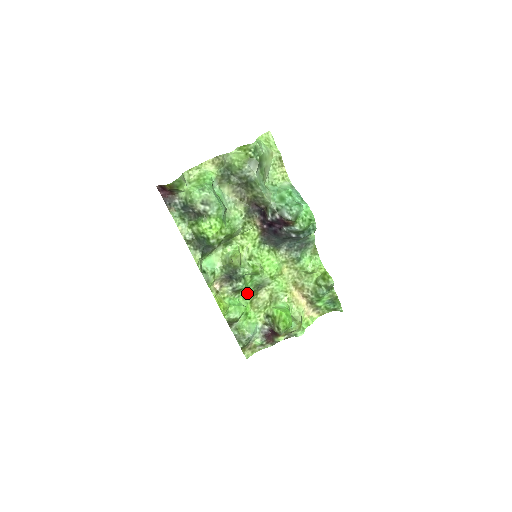
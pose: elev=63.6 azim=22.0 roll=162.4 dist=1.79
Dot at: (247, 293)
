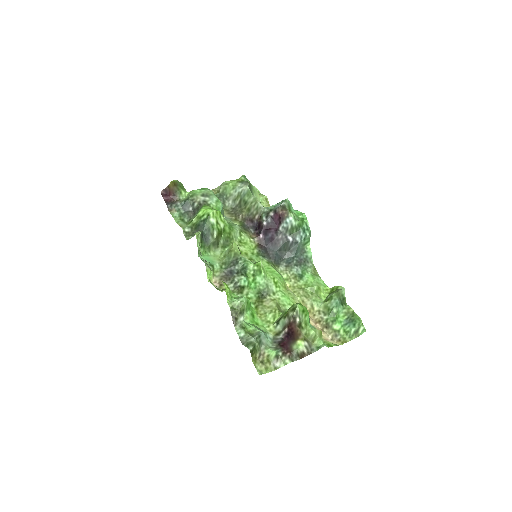
Dot at: (251, 296)
